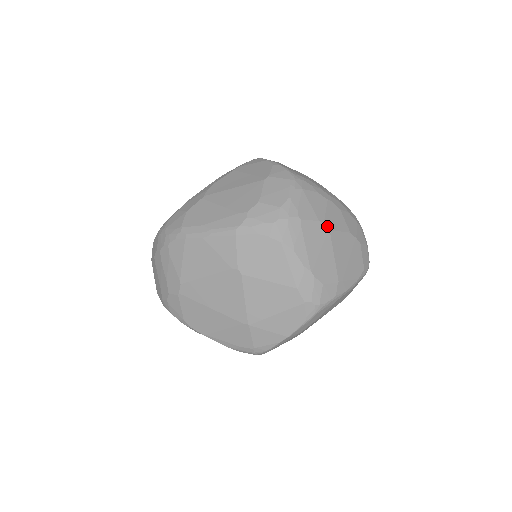
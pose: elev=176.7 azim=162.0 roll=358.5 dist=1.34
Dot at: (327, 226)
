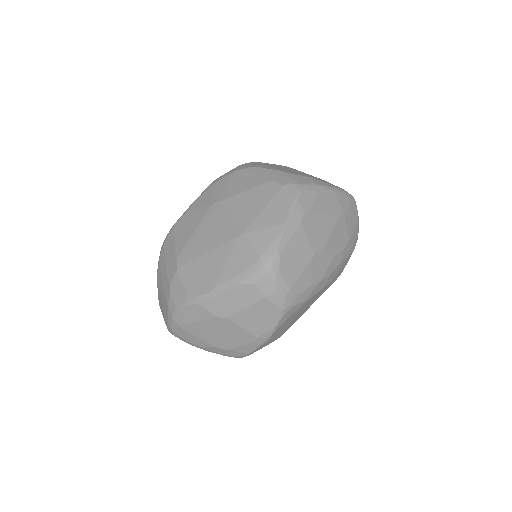
Dot at: occluded
